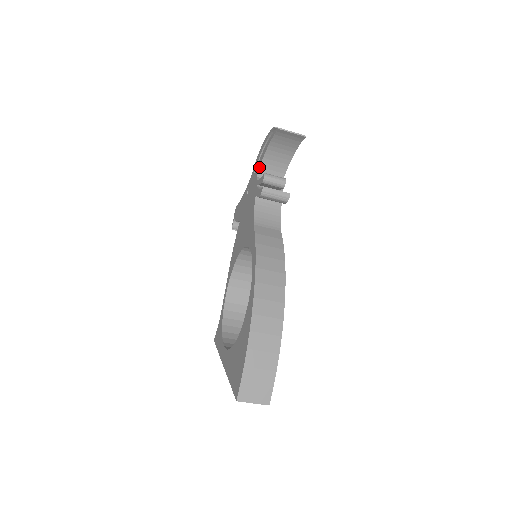
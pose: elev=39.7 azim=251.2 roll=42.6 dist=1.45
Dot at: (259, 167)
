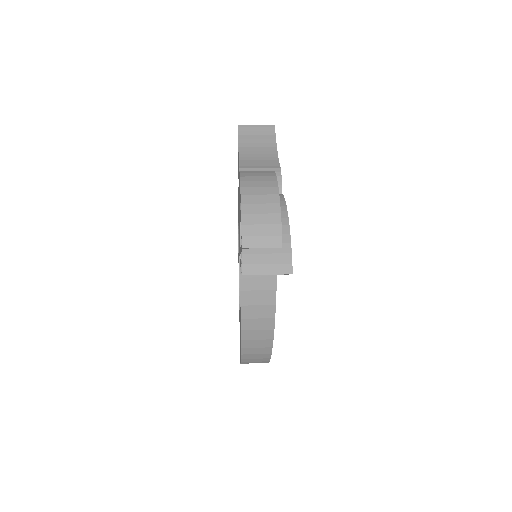
Dot at: occluded
